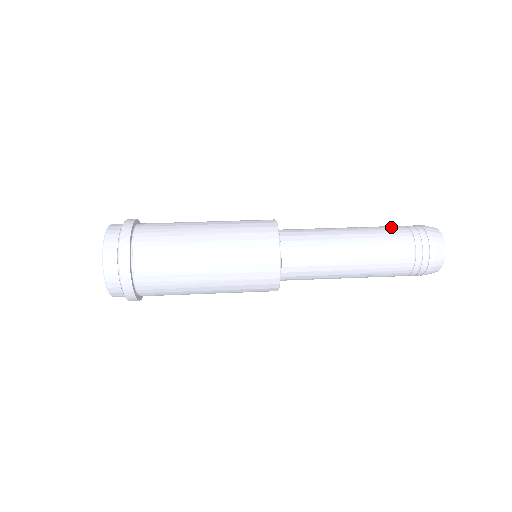
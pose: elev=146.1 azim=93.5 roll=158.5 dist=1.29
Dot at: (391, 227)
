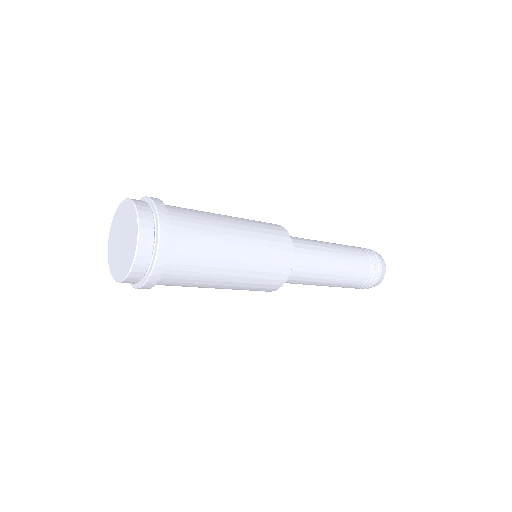
Dot at: (353, 247)
